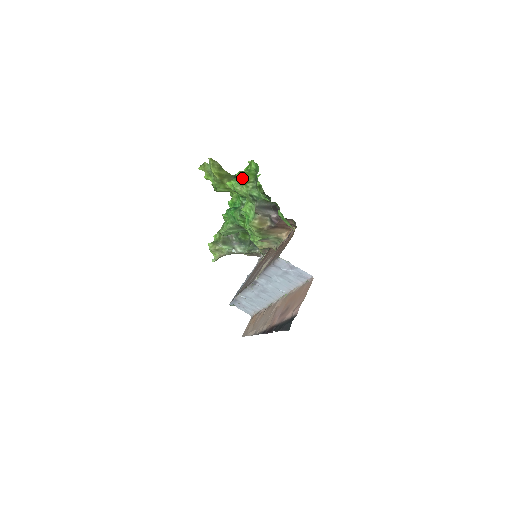
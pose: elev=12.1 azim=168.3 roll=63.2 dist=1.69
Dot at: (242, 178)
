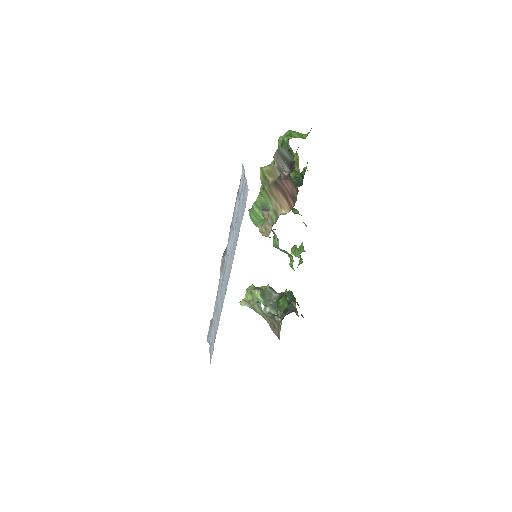
Dot at: (290, 131)
